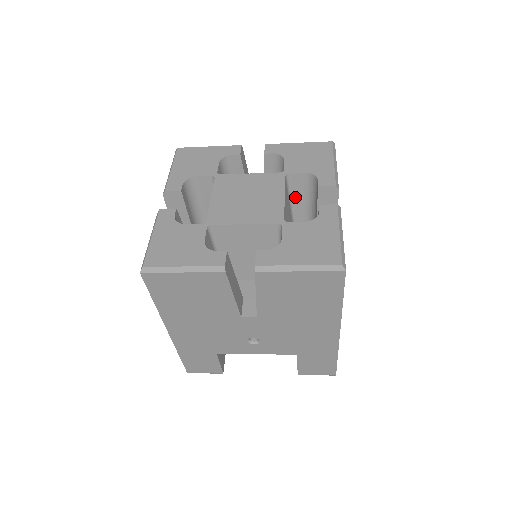
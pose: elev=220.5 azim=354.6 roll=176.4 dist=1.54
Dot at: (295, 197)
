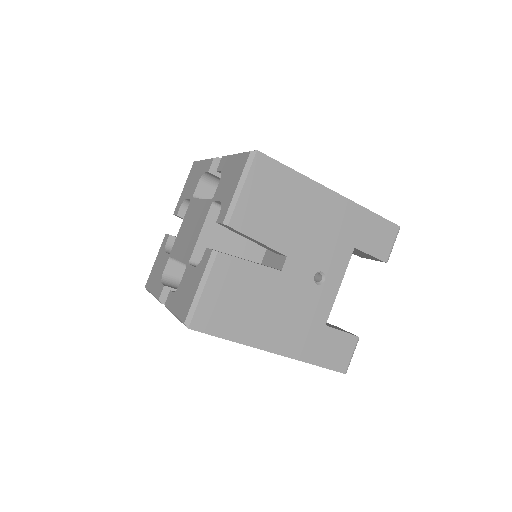
Dot at: occluded
